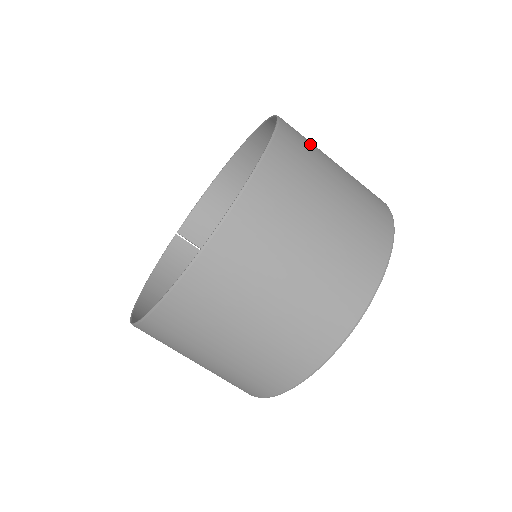
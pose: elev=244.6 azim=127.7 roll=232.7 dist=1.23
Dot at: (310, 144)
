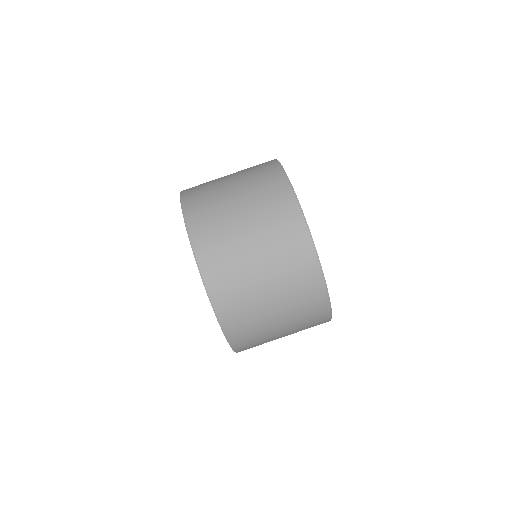
Dot at: occluded
